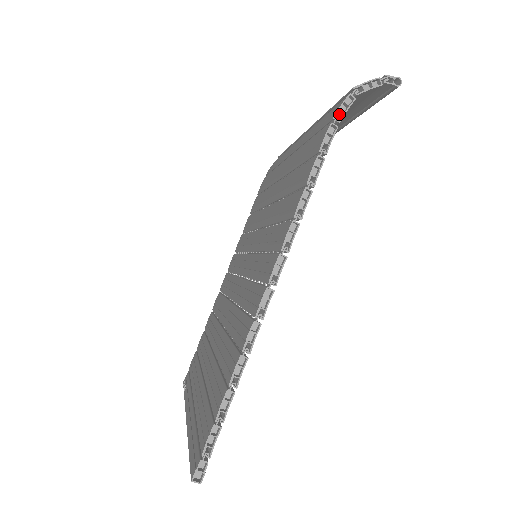
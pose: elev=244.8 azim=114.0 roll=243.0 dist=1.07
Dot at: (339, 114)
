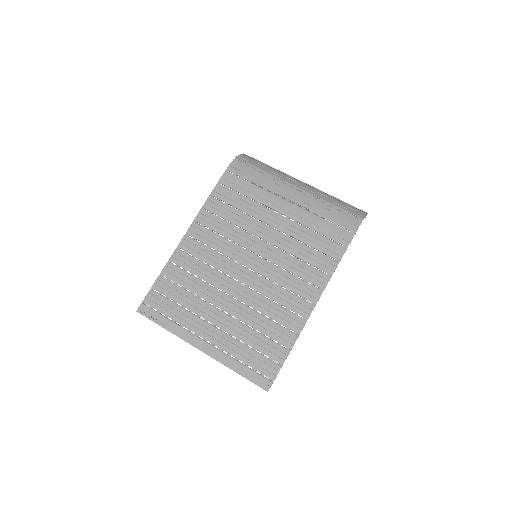
Dot at: (355, 229)
